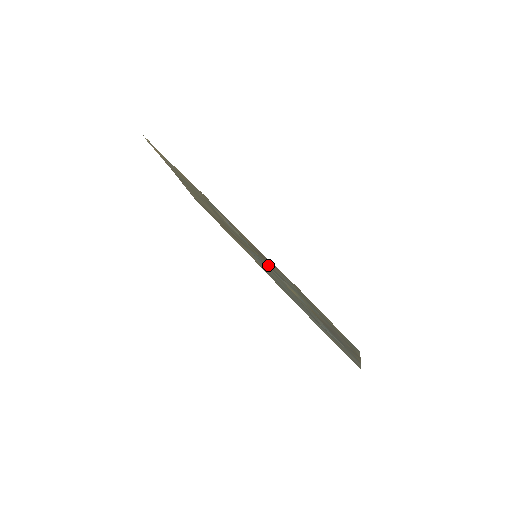
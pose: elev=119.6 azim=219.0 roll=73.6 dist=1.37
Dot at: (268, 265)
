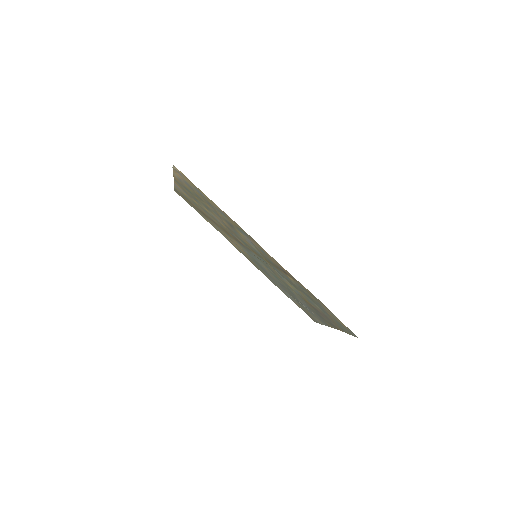
Dot at: (277, 270)
